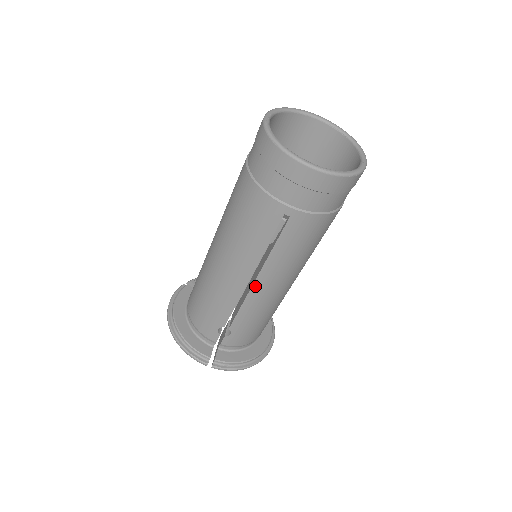
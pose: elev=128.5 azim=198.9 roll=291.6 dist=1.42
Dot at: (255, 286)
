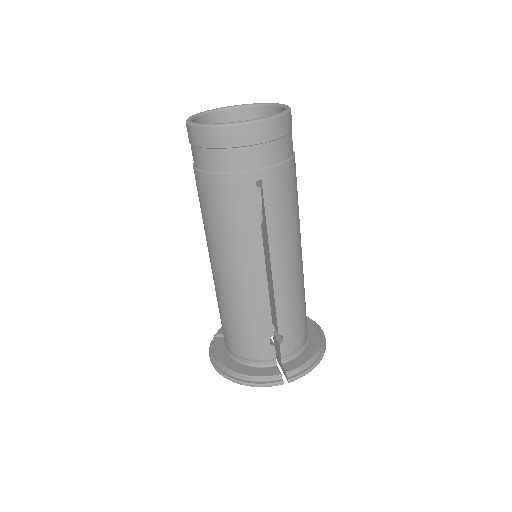
Dot at: (274, 271)
